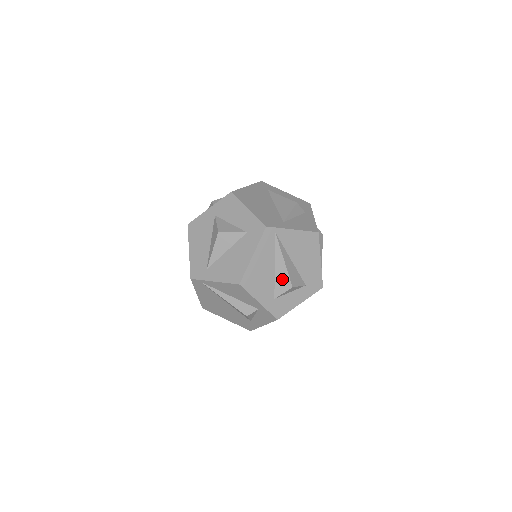
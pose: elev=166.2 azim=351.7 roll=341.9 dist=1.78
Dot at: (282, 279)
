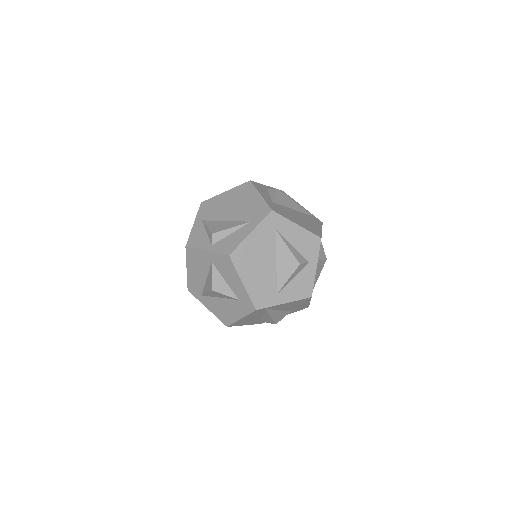
Dot at: (267, 320)
